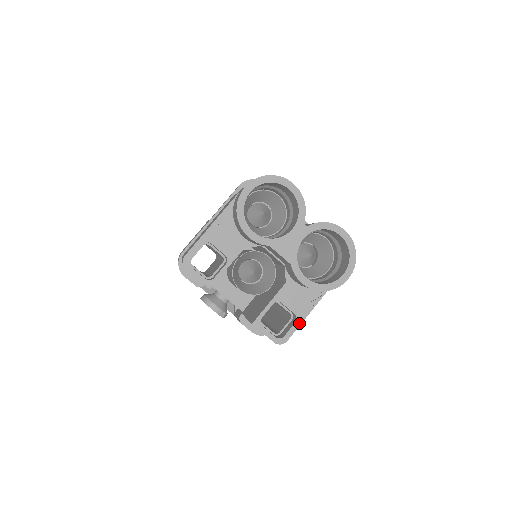
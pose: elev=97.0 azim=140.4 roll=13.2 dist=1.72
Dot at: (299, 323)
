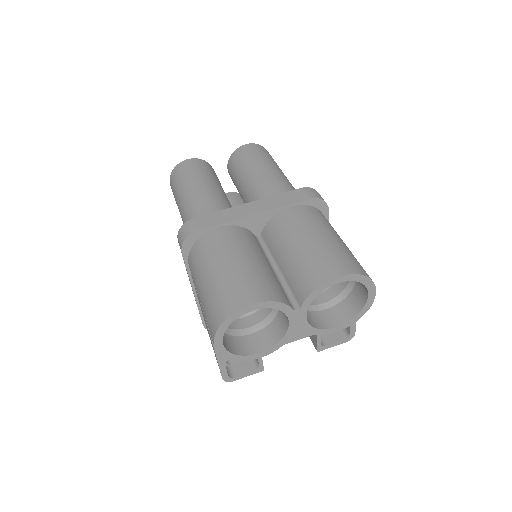
Dot at: occluded
